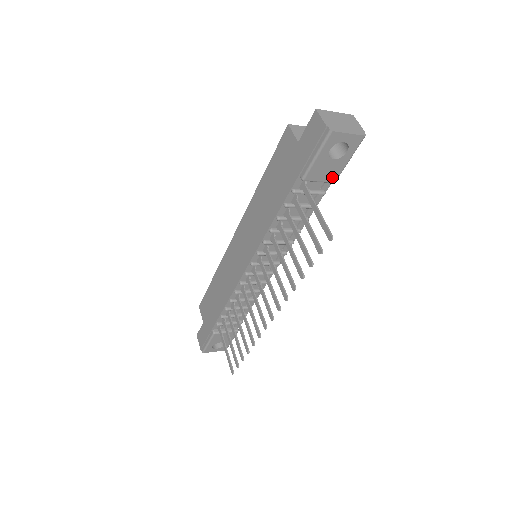
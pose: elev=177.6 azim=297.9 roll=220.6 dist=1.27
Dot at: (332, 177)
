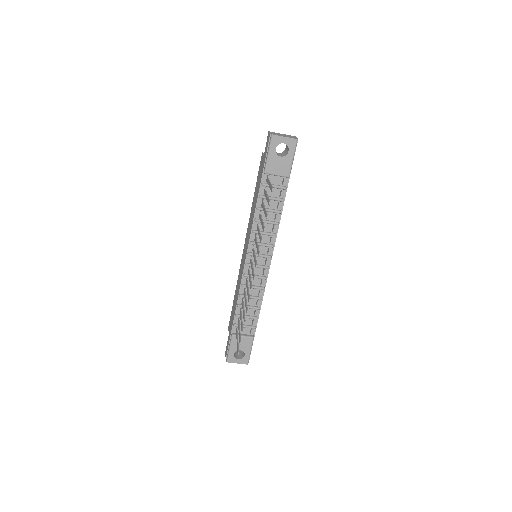
Dot at: (285, 172)
